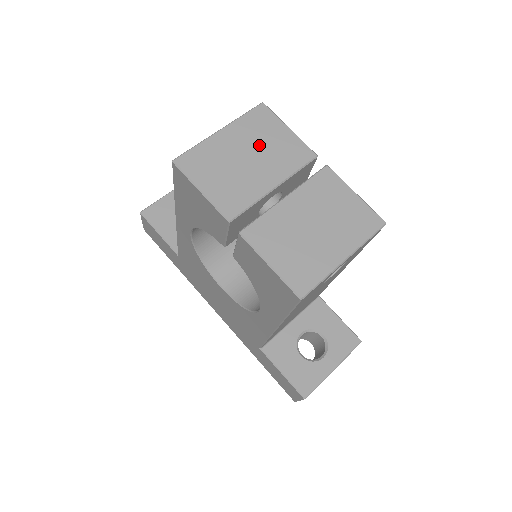
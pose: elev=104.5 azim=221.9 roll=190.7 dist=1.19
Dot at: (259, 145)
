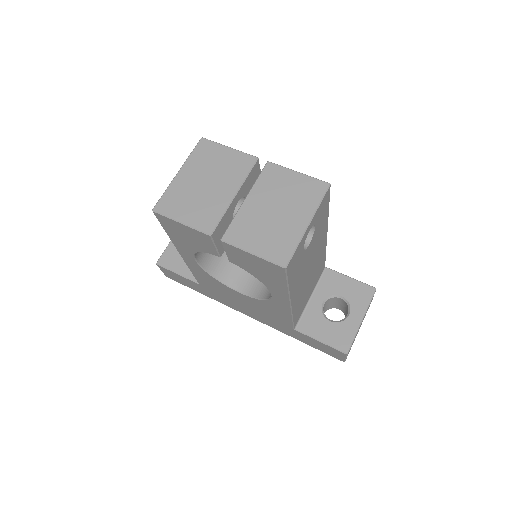
Dot at: (211, 170)
